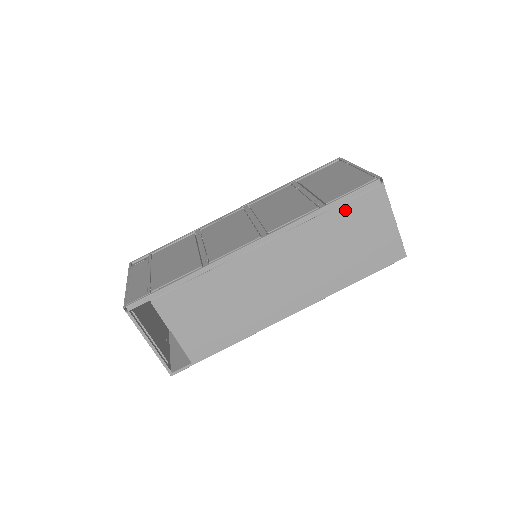
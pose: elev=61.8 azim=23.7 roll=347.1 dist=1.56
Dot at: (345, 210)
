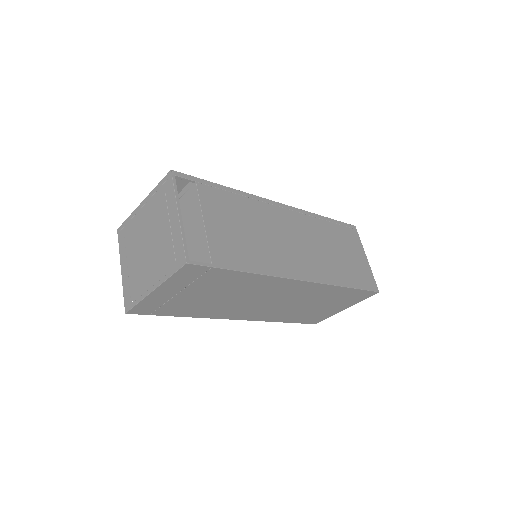
Dot at: (337, 229)
